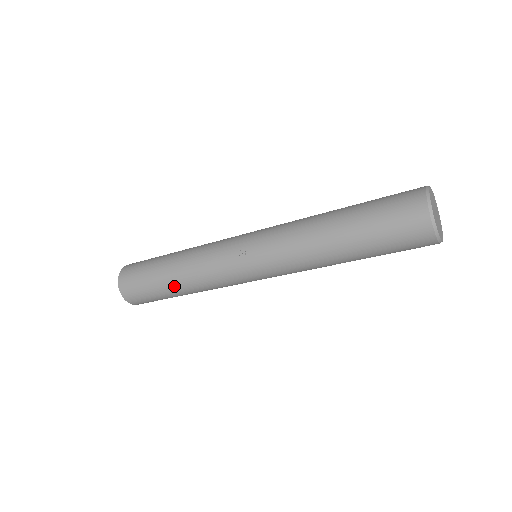
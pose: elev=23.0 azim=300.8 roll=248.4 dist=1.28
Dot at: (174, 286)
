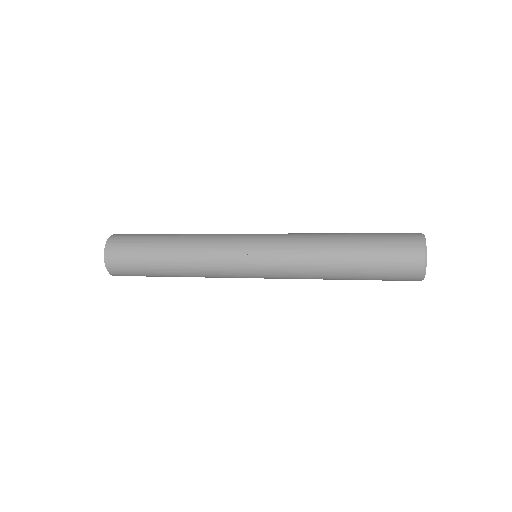
Dot at: (169, 268)
